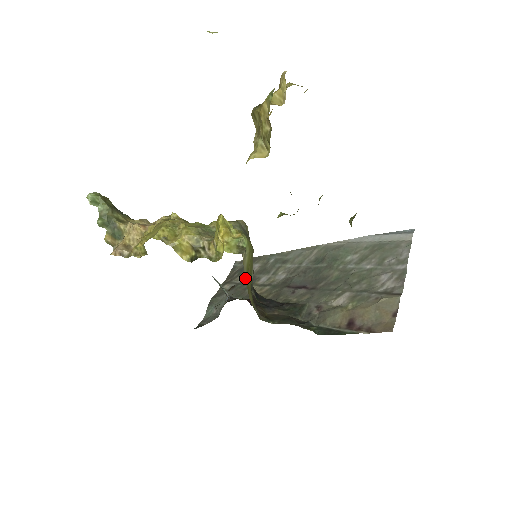
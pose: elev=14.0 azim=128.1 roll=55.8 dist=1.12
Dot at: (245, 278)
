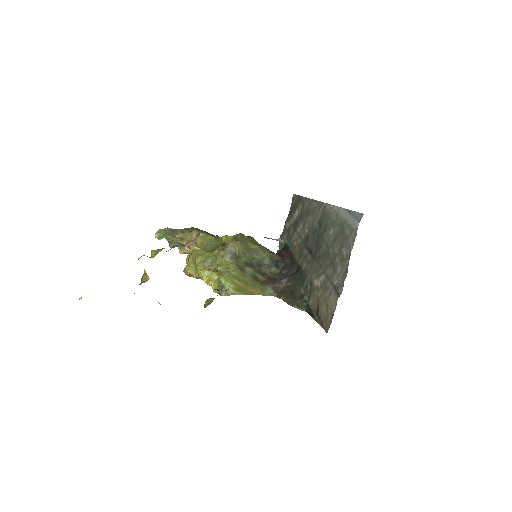
Dot at: occluded
